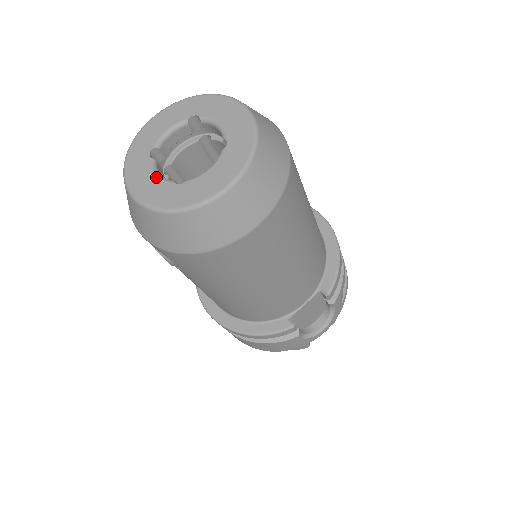
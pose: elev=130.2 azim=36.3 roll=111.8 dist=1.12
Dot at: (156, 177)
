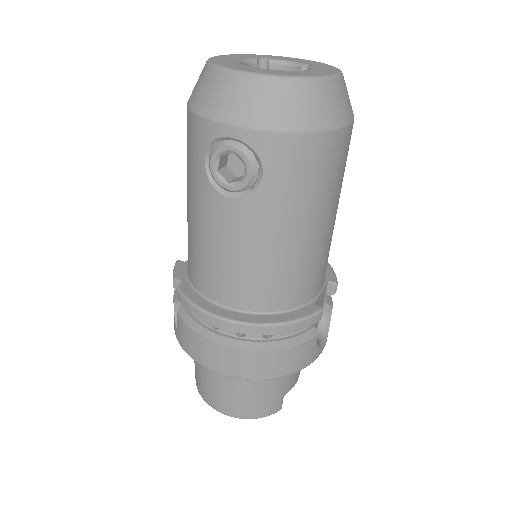
Dot at: (261, 68)
